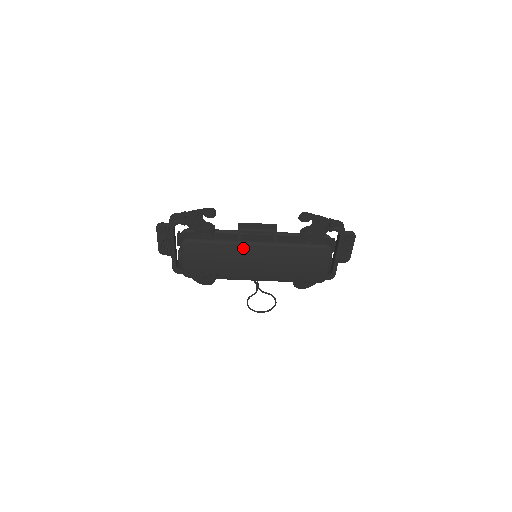
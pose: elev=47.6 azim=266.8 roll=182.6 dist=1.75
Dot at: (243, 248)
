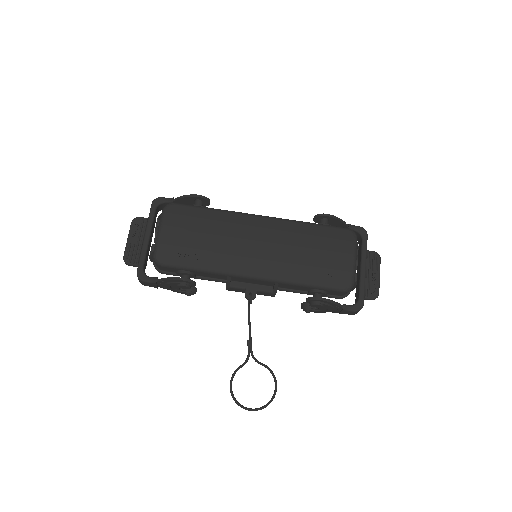
Dot at: (243, 219)
